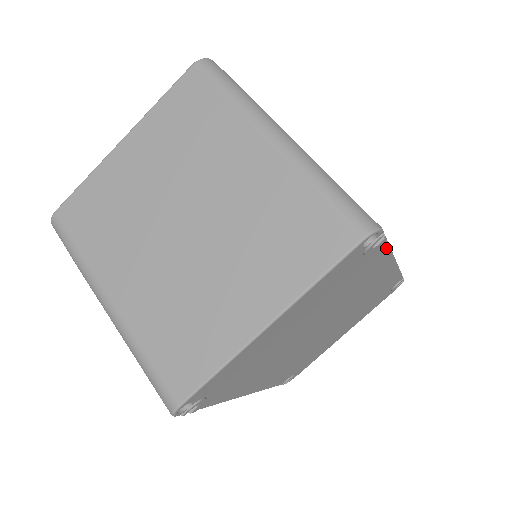
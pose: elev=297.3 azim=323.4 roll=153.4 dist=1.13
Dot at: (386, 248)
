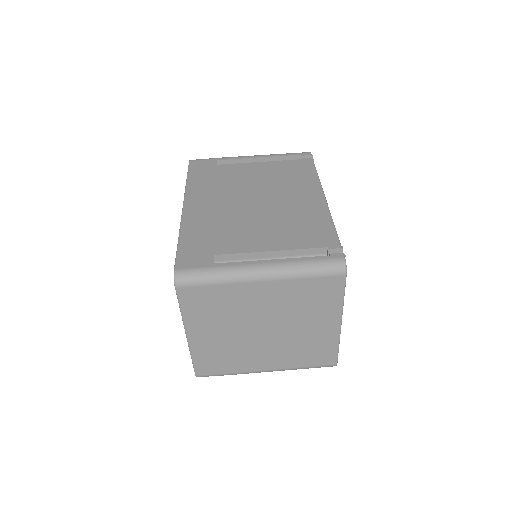
Dot at: (336, 233)
